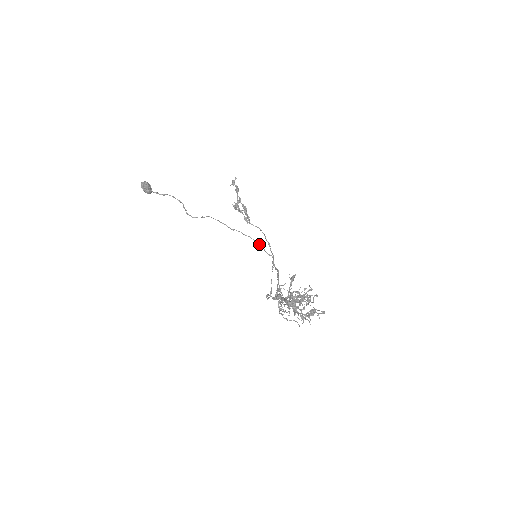
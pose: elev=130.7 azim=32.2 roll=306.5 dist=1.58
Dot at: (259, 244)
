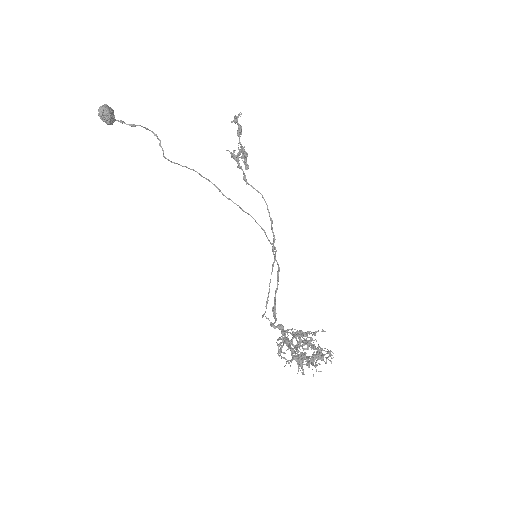
Dot at: (260, 226)
